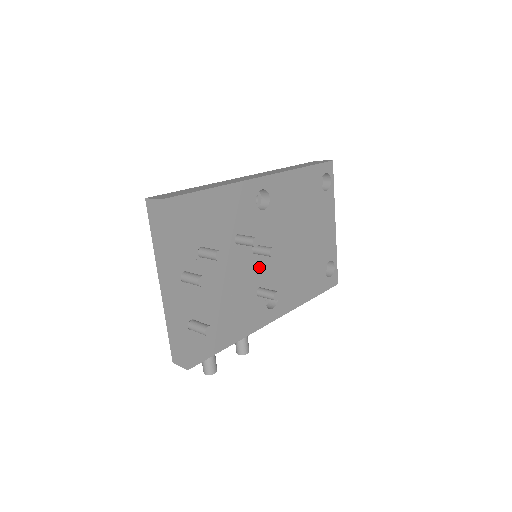
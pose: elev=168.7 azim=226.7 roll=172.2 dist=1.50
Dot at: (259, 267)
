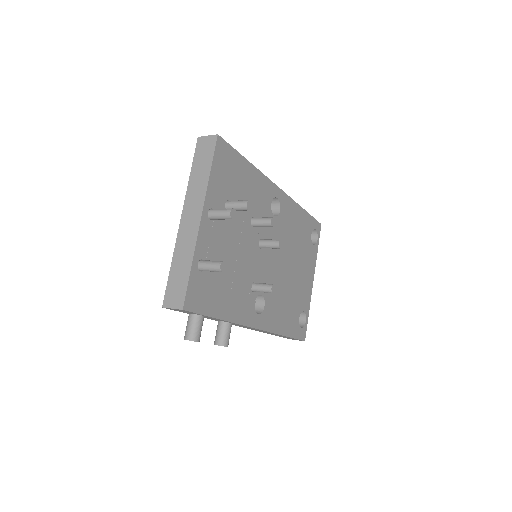
Dot at: (259, 263)
